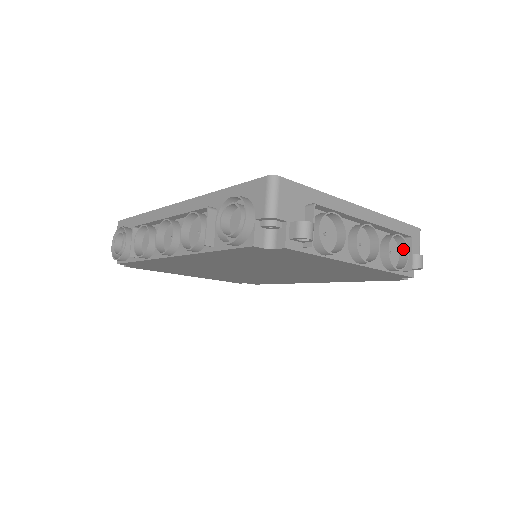
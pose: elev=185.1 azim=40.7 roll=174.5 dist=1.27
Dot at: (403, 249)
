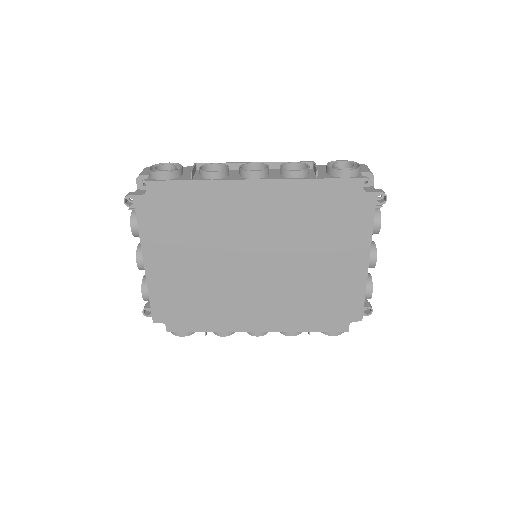
Dot at: occluded
